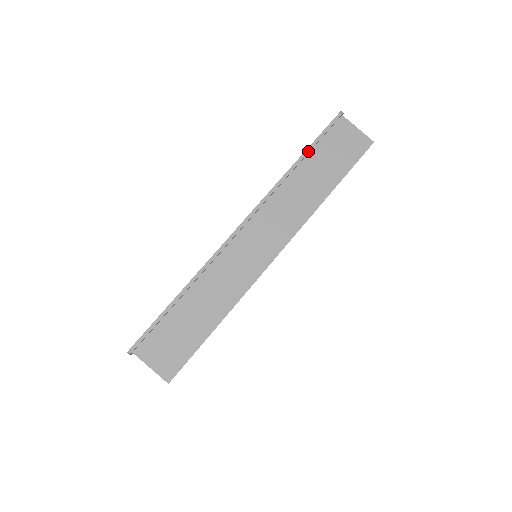
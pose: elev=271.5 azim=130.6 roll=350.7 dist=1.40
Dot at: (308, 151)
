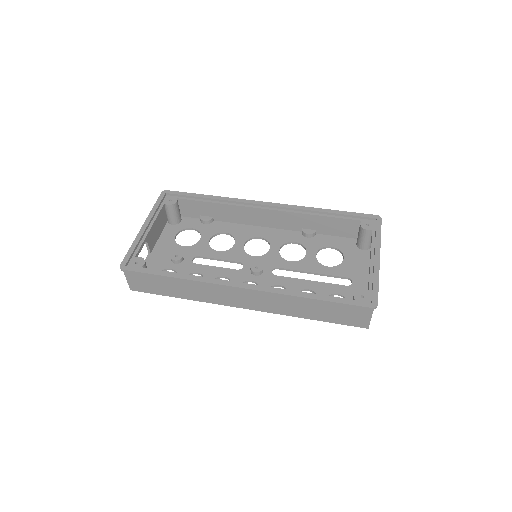
Dot at: (325, 302)
